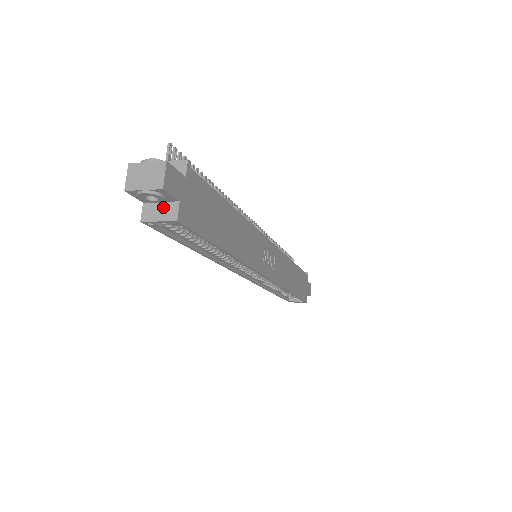
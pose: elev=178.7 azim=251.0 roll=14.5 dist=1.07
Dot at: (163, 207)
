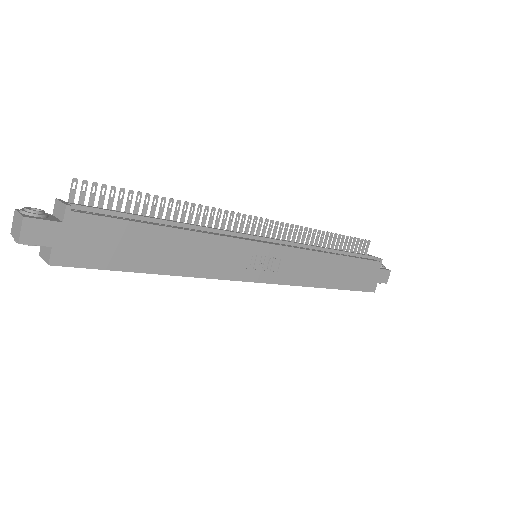
Dot at: (46, 248)
